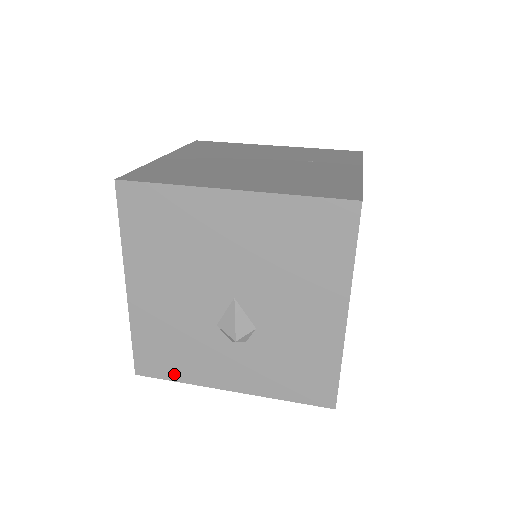
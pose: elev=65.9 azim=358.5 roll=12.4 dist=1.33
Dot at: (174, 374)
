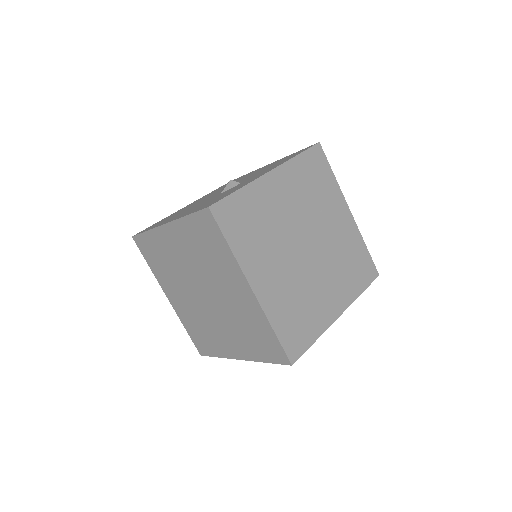
Dot at: occluded
